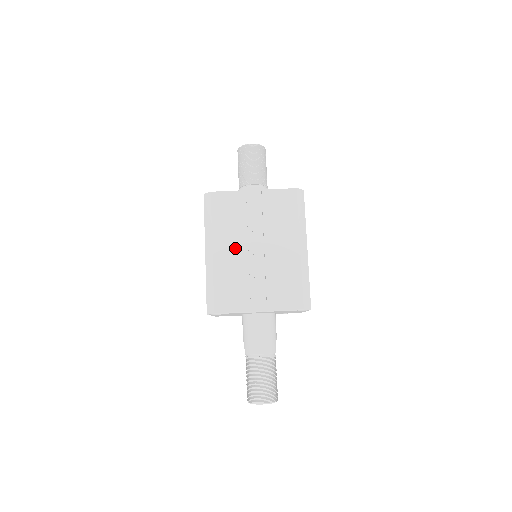
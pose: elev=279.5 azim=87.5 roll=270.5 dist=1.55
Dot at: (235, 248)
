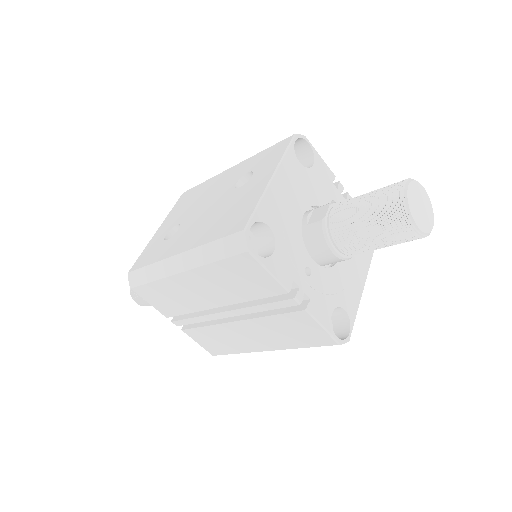
Dot at: (207, 295)
